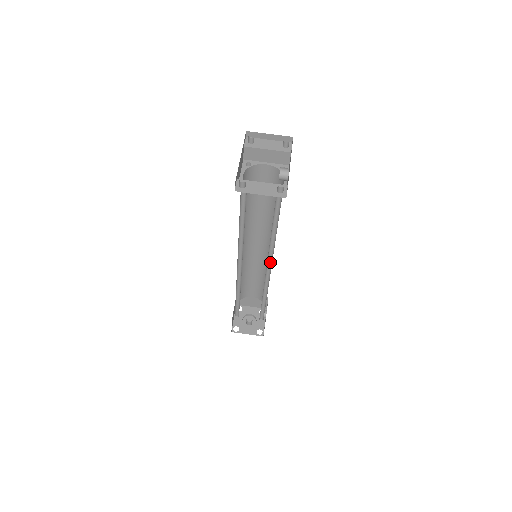
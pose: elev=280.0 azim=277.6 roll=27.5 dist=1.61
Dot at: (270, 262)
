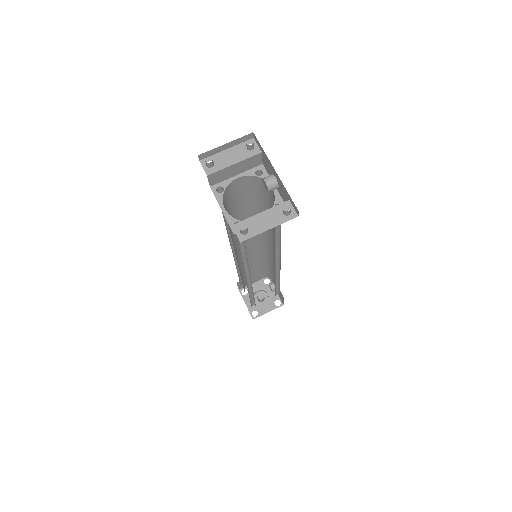
Dot at: (277, 257)
